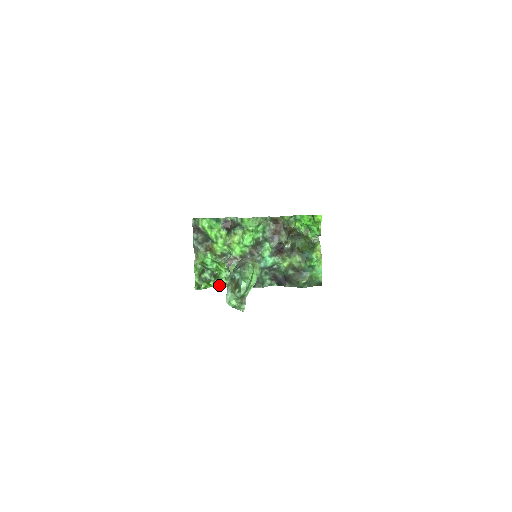
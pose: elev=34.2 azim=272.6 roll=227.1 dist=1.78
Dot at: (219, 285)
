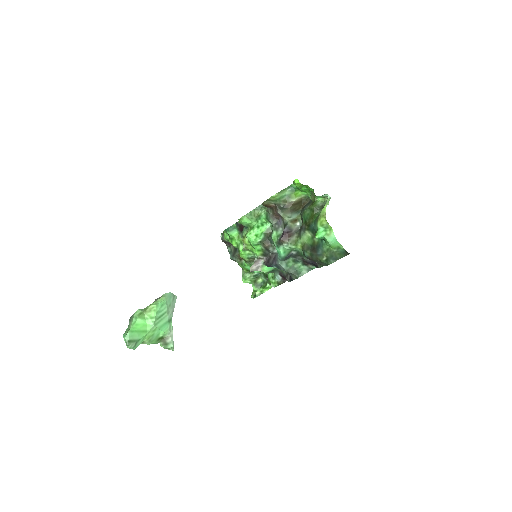
Dot at: occluded
